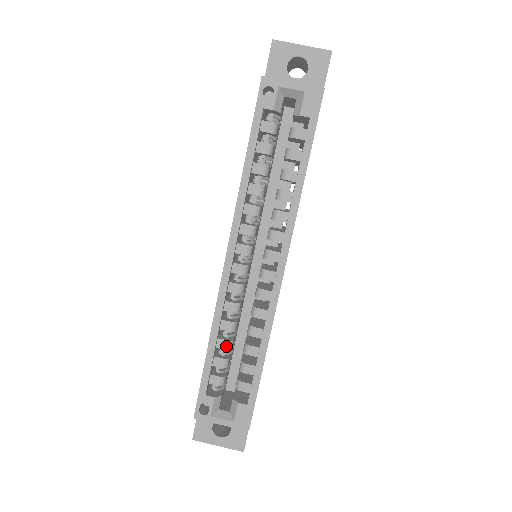
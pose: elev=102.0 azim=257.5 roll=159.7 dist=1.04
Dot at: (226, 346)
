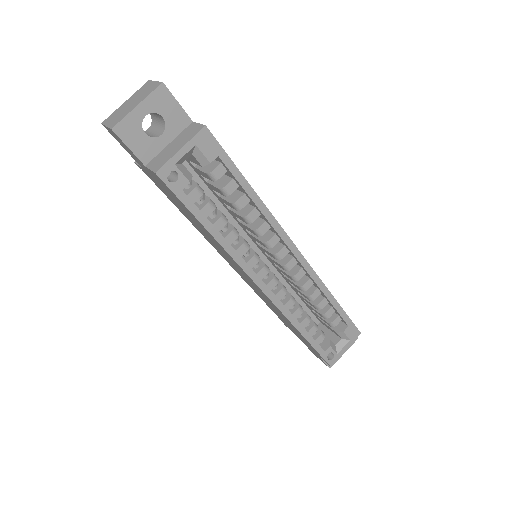
Dot at: (308, 321)
